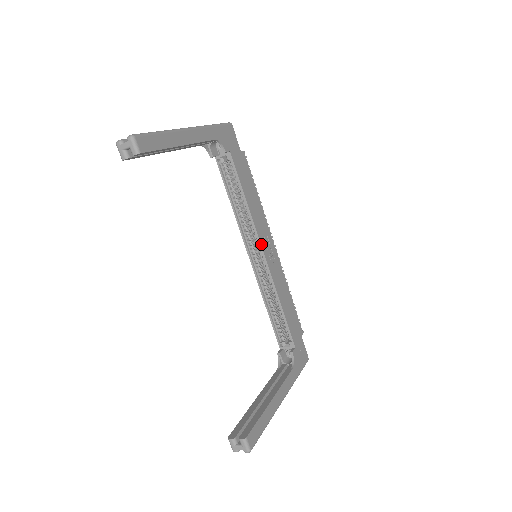
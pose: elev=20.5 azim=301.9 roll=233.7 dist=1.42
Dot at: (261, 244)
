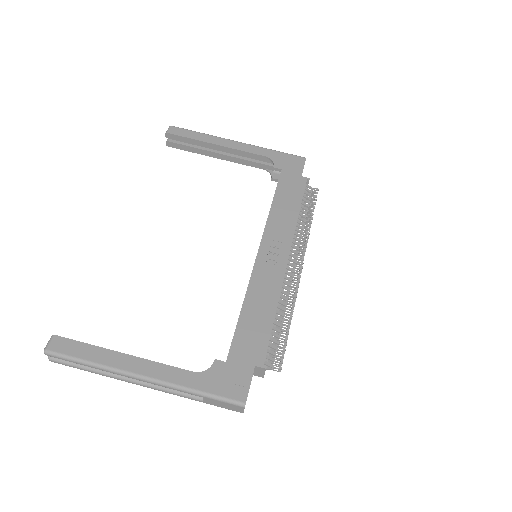
Dot at: (262, 241)
